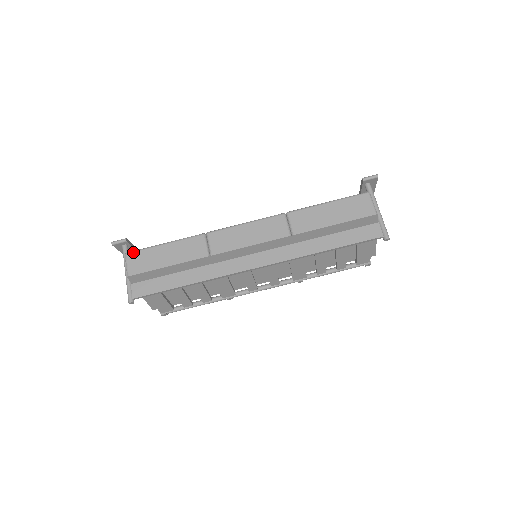
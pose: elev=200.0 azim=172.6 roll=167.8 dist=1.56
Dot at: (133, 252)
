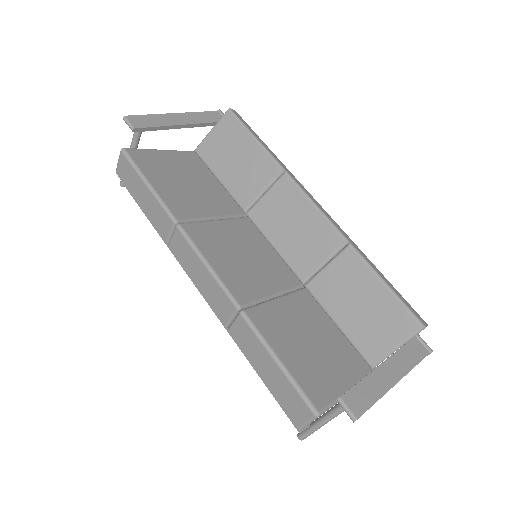
Dot at: (125, 157)
